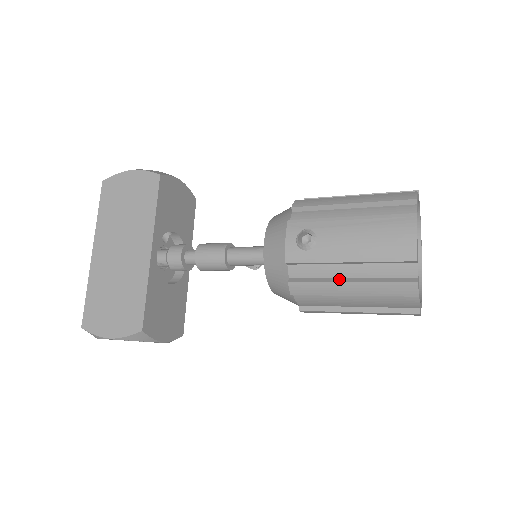
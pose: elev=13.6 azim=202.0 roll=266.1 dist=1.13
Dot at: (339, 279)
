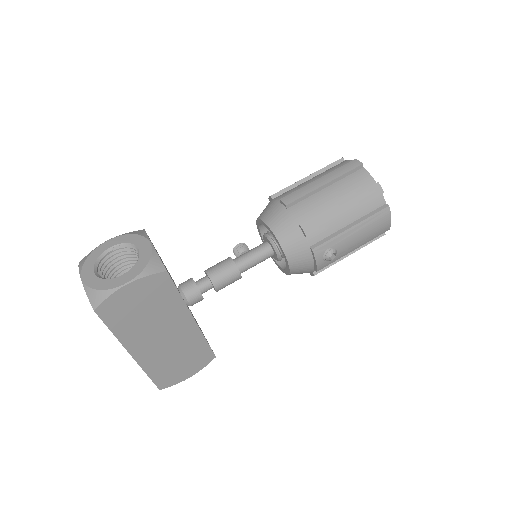
Dot at: (344, 256)
